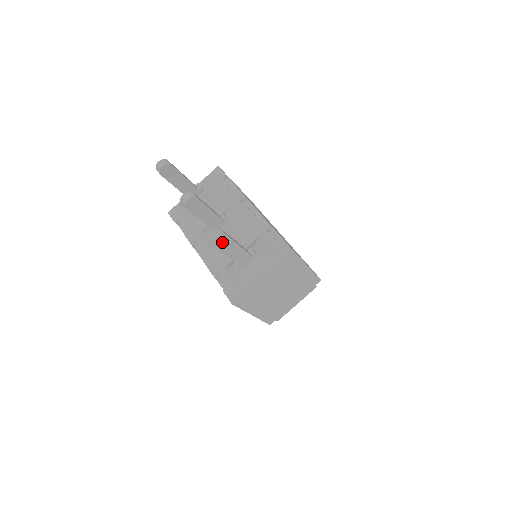
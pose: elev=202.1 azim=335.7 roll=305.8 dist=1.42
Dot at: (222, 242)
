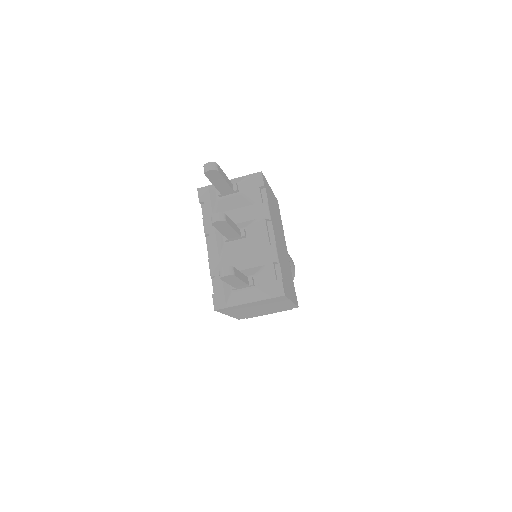
Dot at: (229, 278)
